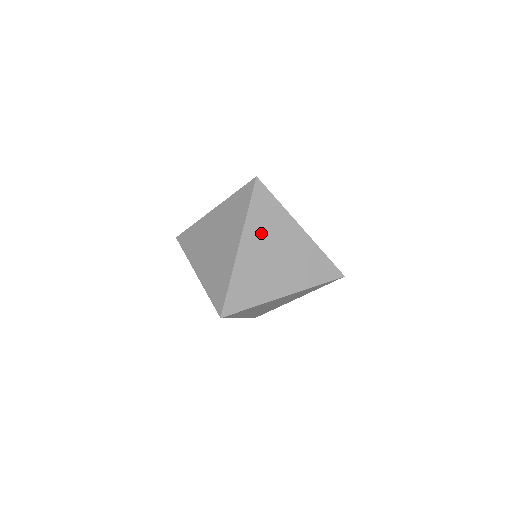
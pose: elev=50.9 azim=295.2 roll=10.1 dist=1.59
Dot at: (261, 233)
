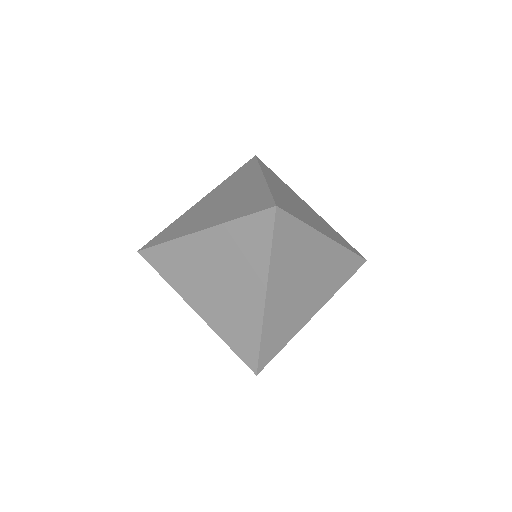
Dot at: (287, 270)
